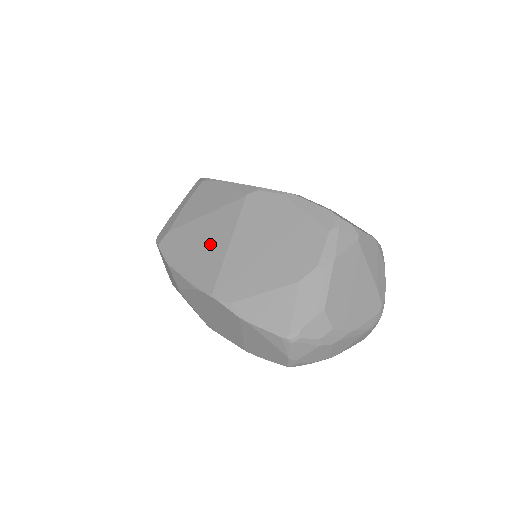
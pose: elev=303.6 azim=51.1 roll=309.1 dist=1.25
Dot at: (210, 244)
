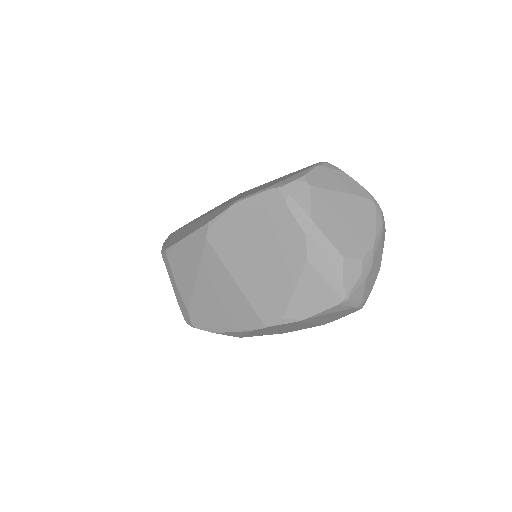
Dot at: (224, 294)
